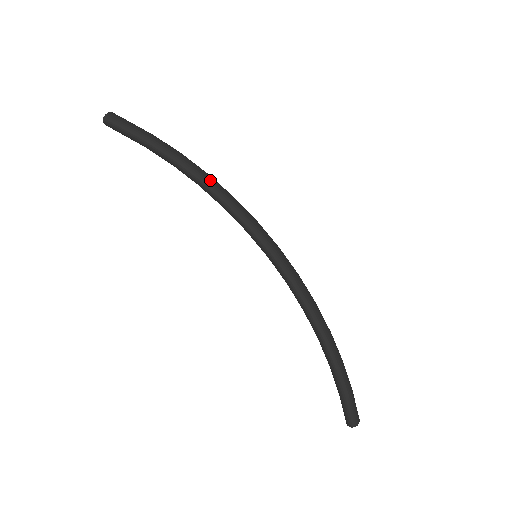
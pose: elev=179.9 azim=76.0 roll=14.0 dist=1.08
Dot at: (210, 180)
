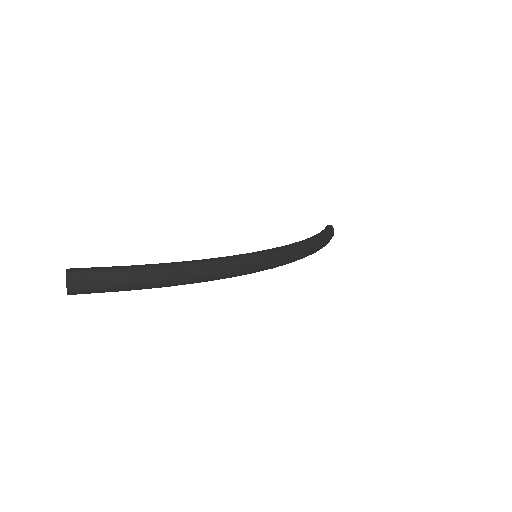
Dot at: (207, 279)
